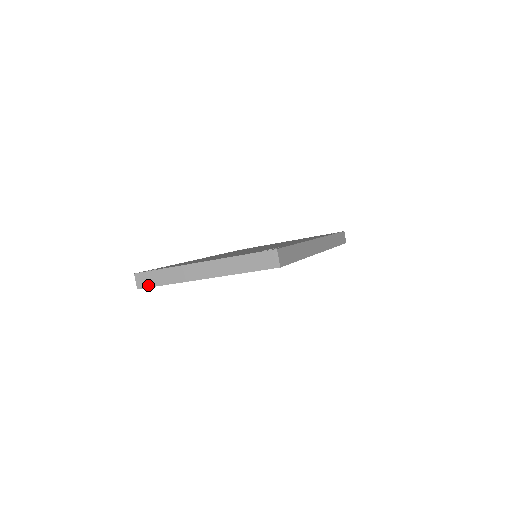
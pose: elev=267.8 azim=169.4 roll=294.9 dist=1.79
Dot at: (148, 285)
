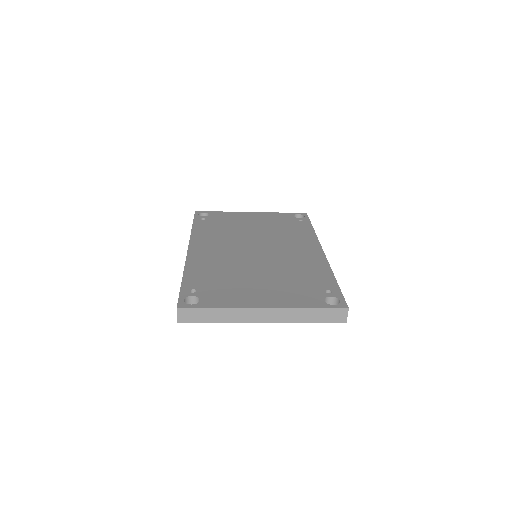
Dot at: (193, 320)
